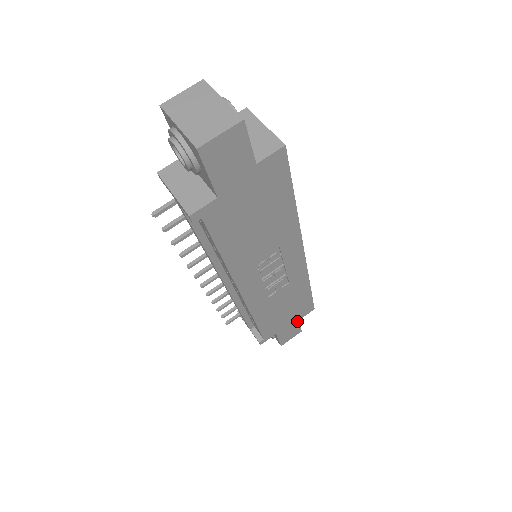
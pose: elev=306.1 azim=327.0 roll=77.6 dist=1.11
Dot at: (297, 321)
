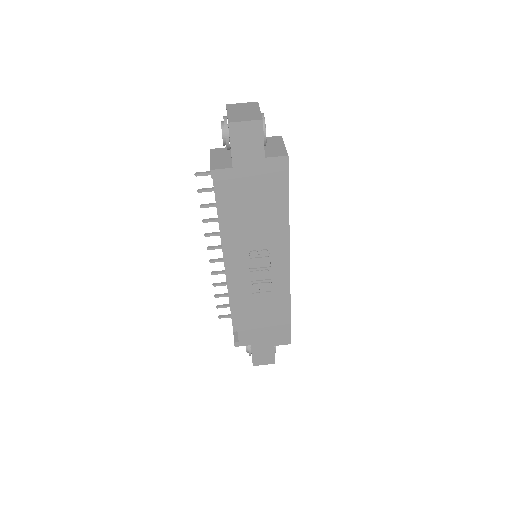
Dot at: (273, 346)
